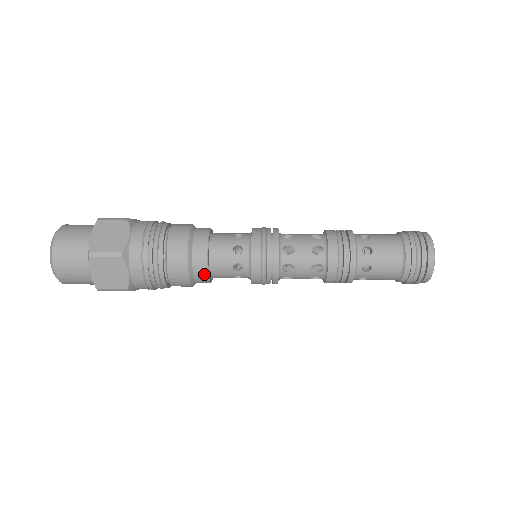
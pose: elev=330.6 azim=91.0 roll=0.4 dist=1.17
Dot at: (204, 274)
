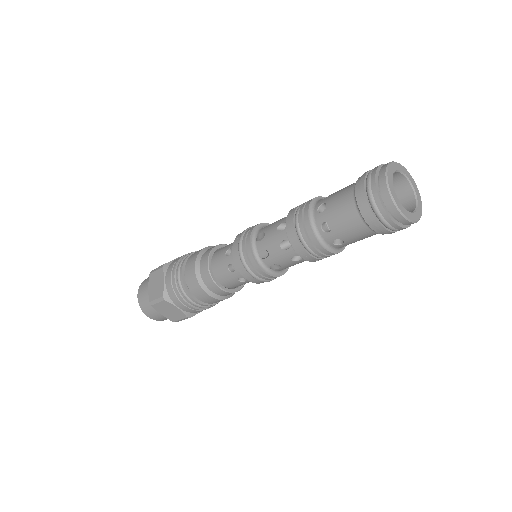
Dot at: (212, 248)
